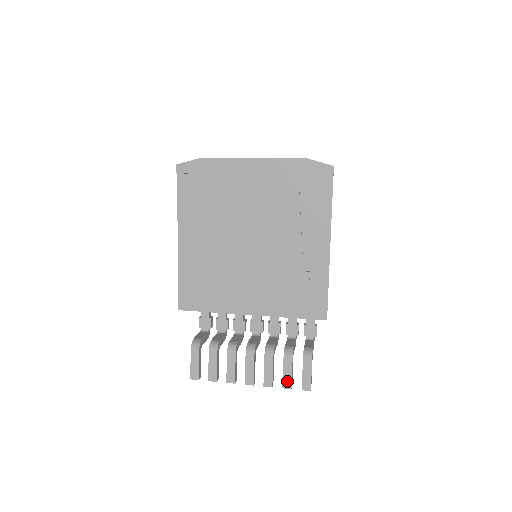
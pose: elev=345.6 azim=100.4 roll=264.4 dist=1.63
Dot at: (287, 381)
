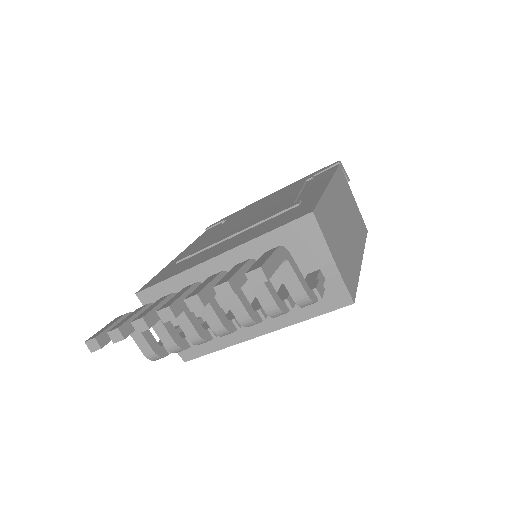
Dot at: (226, 278)
